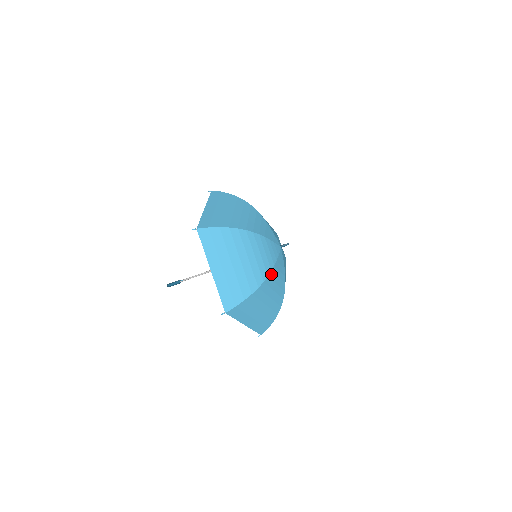
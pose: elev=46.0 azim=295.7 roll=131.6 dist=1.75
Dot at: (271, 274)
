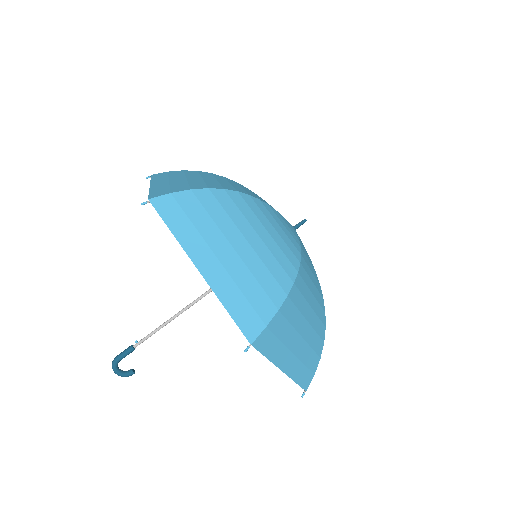
Dot at: (258, 203)
